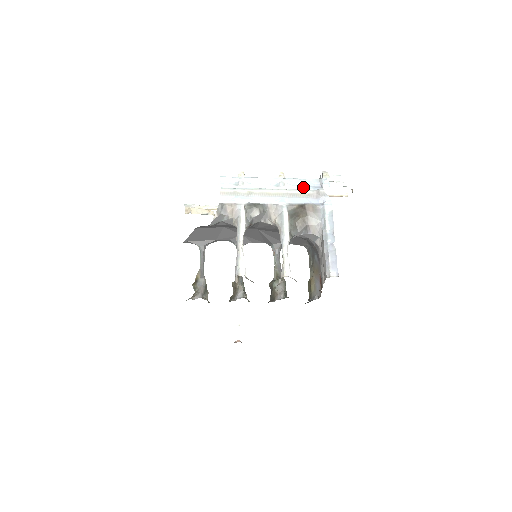
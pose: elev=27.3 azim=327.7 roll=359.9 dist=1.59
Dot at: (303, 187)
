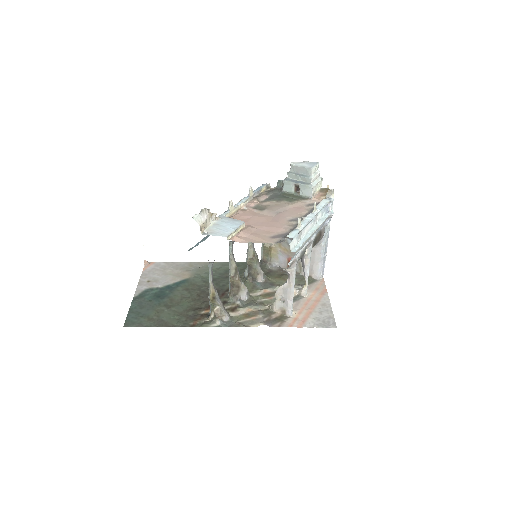
Dot at: (322, 212)
